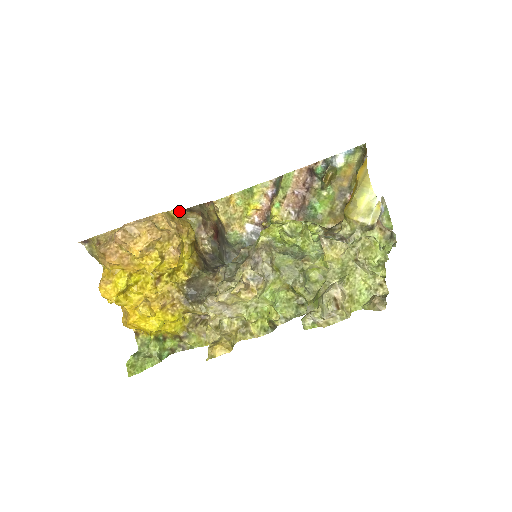
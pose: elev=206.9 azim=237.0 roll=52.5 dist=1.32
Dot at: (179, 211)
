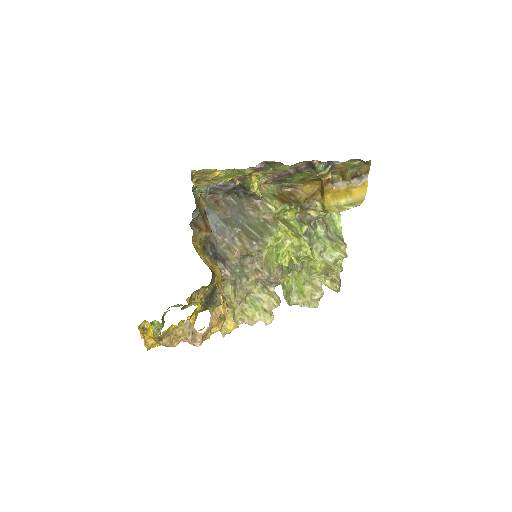
Dot at: (192, 240)
